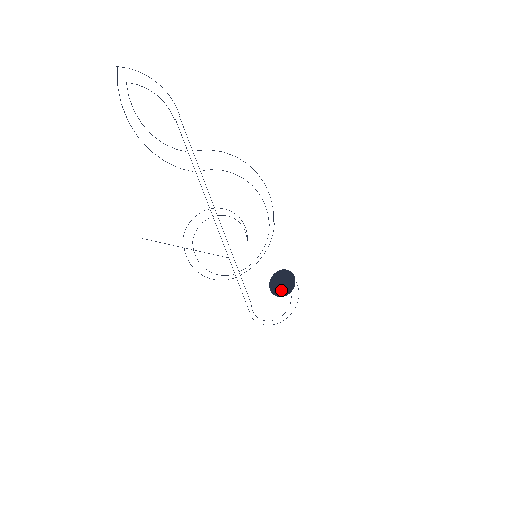
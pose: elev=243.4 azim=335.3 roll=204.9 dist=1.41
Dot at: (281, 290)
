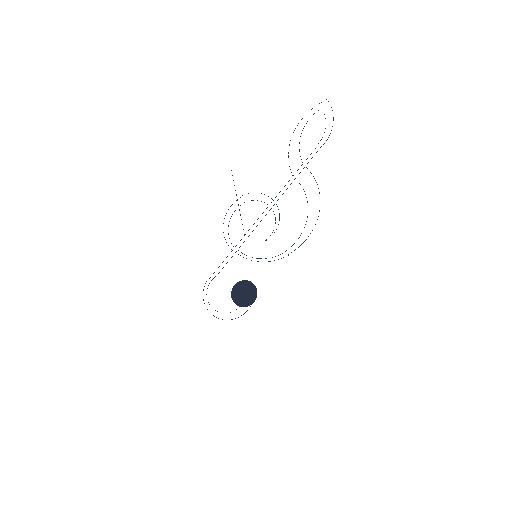
Dot at: (238, 296)
